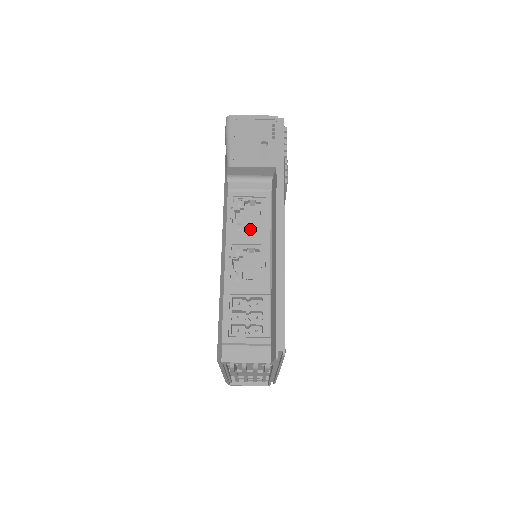
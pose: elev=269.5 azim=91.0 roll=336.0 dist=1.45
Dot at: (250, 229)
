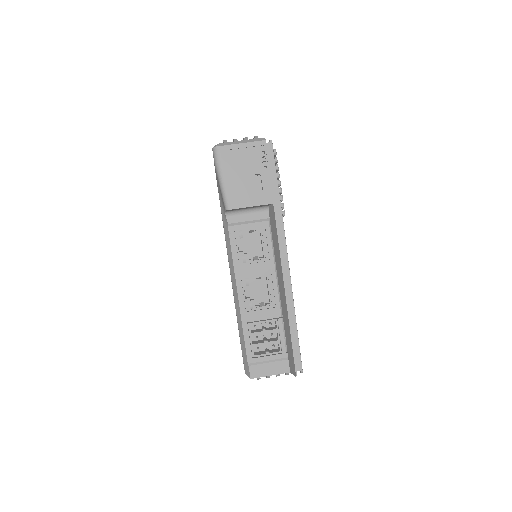
Dot at: (254, 256)
